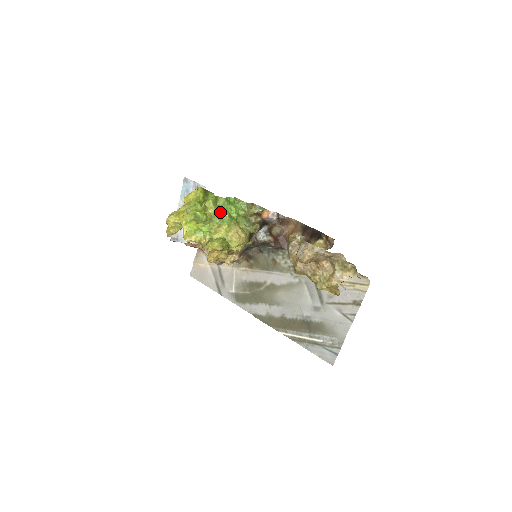
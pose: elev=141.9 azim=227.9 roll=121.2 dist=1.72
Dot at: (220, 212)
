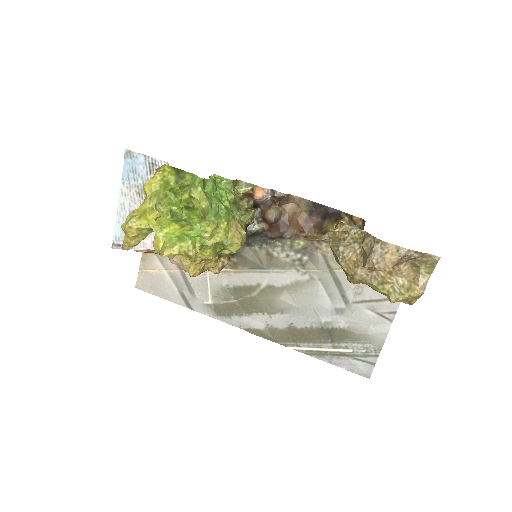
Dot at: (214, 204)
